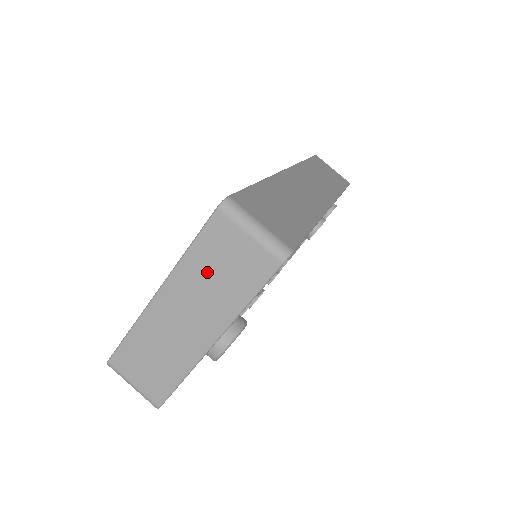
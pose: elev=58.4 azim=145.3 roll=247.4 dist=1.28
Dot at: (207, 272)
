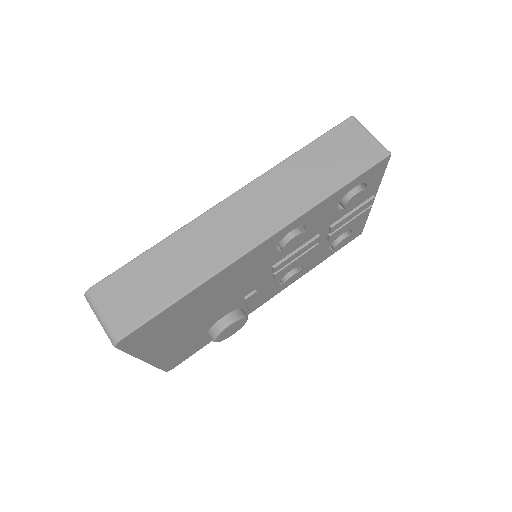
Dot at: occluded
